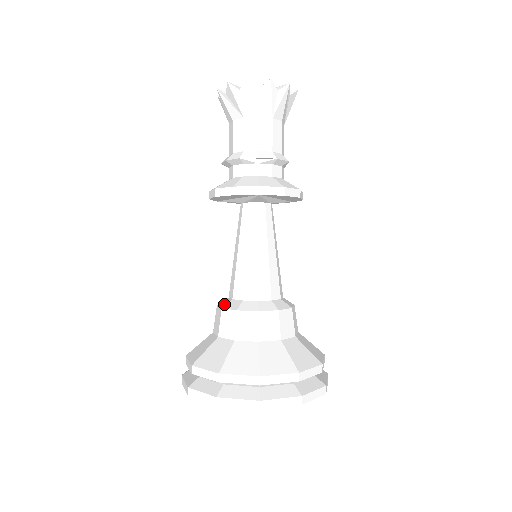
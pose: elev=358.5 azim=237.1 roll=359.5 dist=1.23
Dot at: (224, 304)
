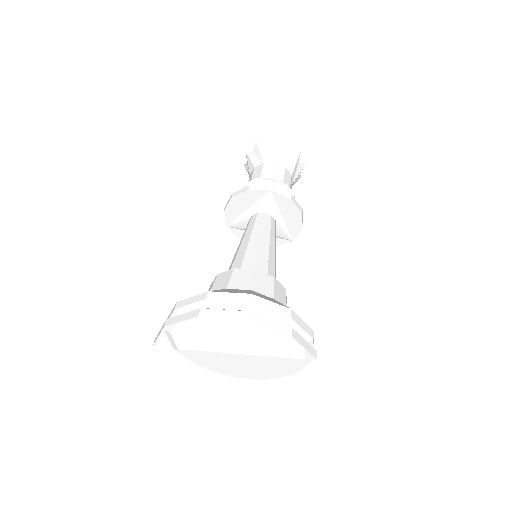
Dot at: occluded
